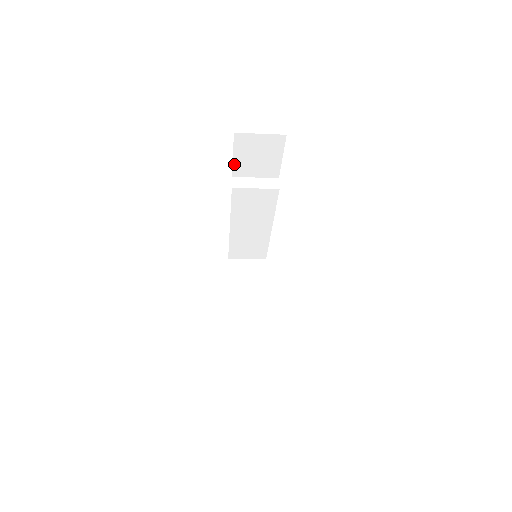
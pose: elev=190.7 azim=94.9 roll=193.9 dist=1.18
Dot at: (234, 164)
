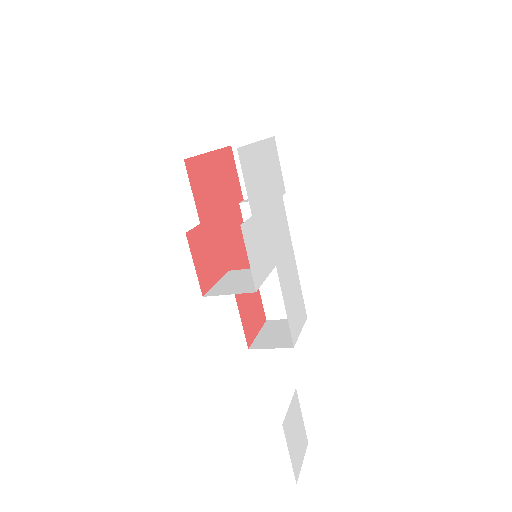
Dot at: (241, 183)
